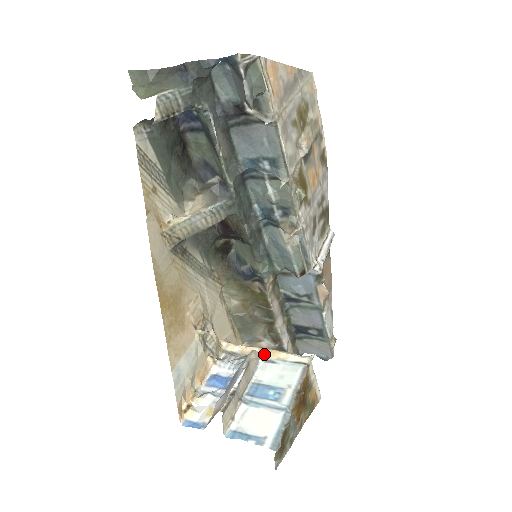
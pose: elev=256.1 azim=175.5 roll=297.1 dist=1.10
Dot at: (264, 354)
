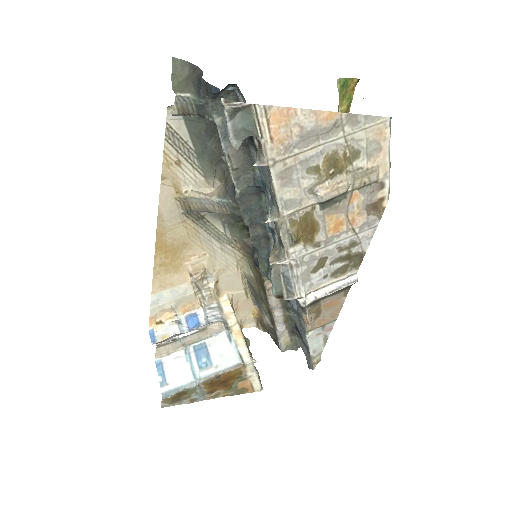
Dot at: (233, 329)
